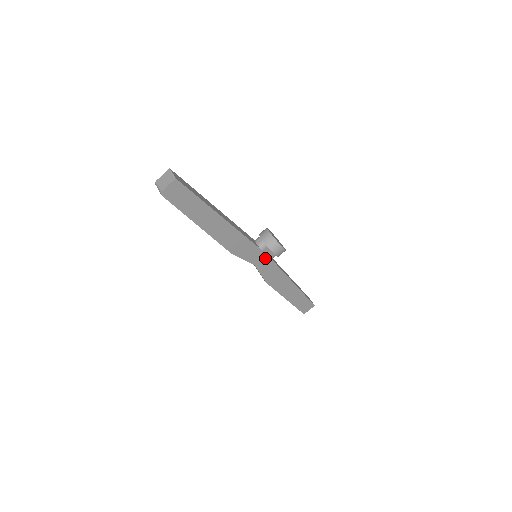
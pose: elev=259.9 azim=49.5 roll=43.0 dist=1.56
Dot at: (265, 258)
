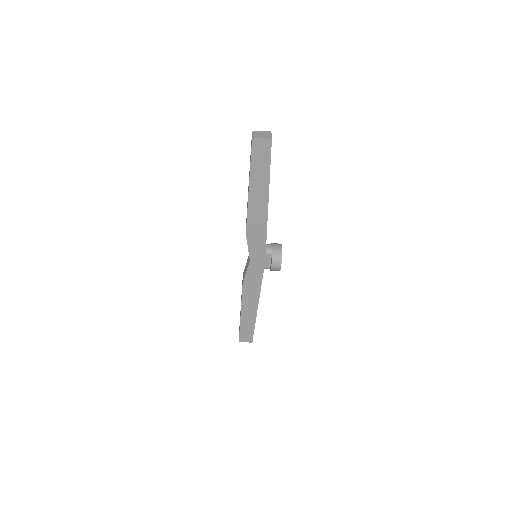
Dot at: (261, 263)
